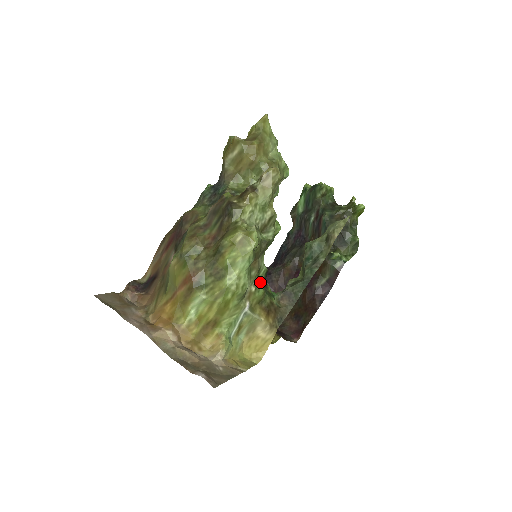
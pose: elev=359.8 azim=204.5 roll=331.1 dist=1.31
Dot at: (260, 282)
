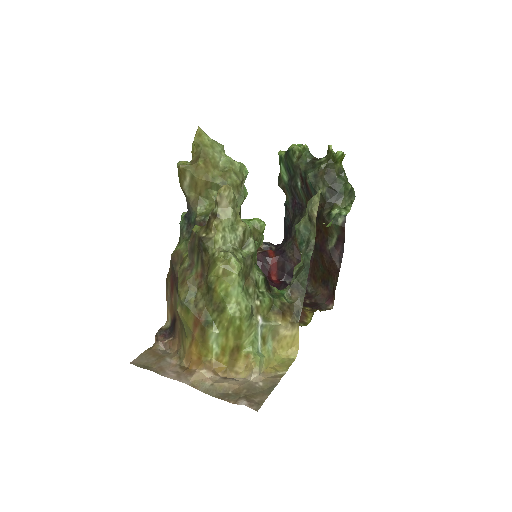
Dot at: (263, 292)
